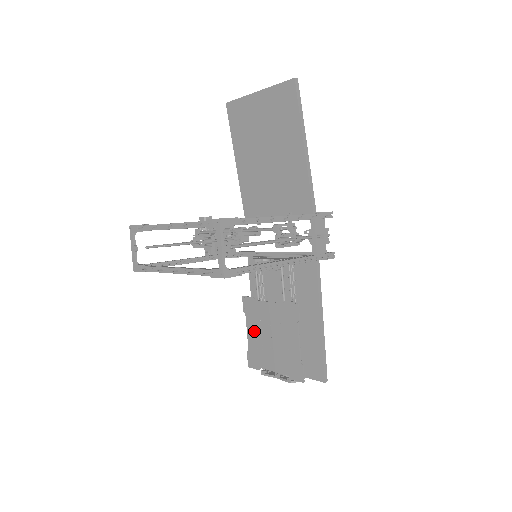
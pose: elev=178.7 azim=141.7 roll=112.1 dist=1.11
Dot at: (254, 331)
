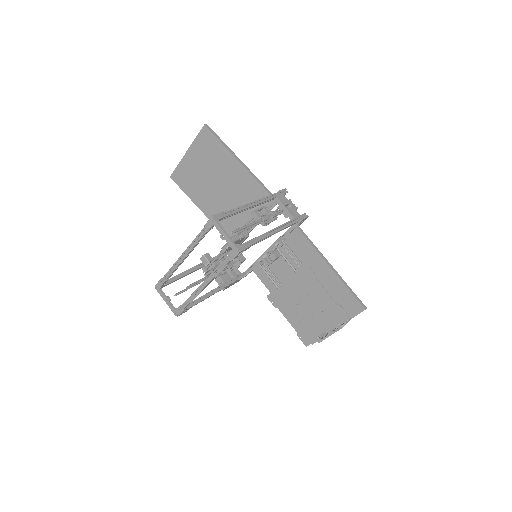
Dot at: (291, 314)
